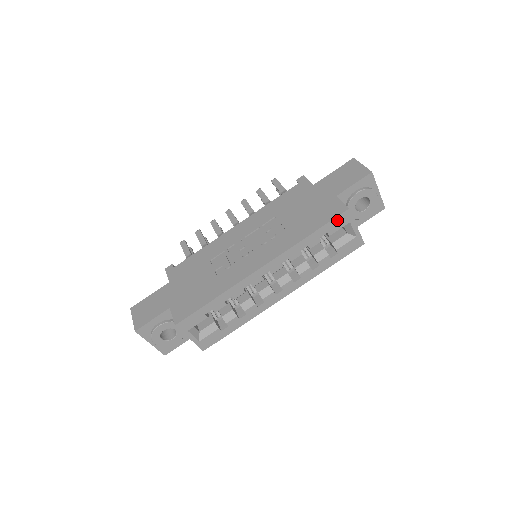
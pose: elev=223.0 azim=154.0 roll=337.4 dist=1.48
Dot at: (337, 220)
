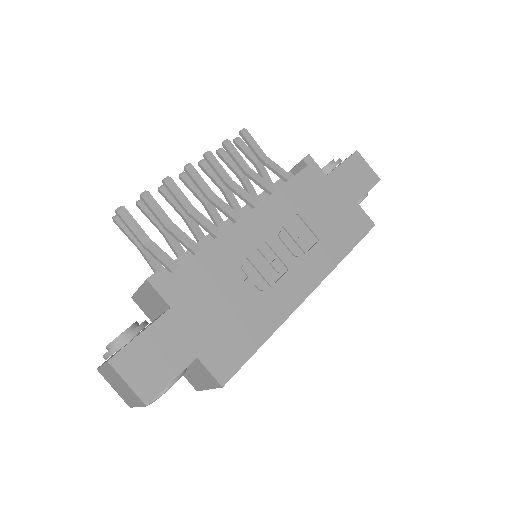
Dot at: (364, 235)
